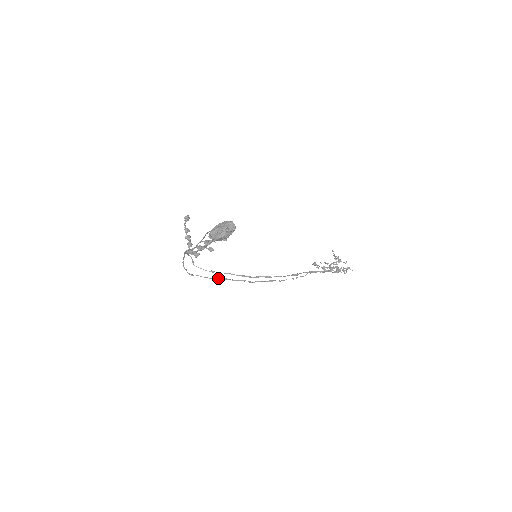
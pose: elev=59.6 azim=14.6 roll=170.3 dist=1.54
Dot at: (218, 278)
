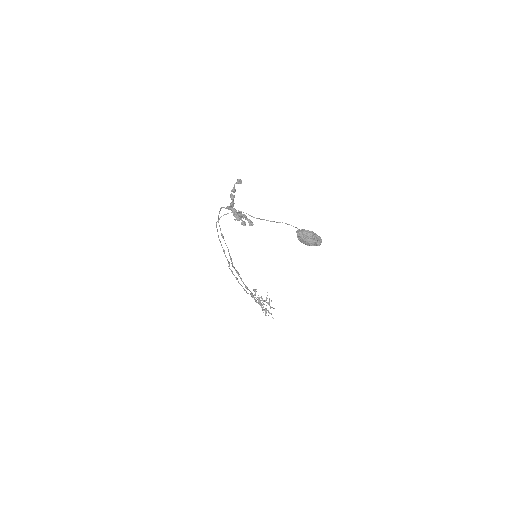
Dot at: occluded
